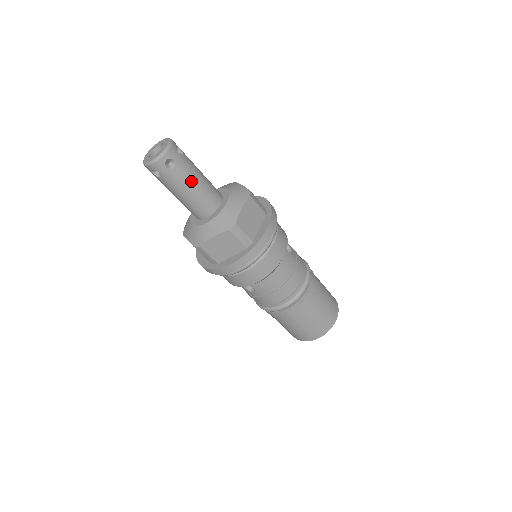
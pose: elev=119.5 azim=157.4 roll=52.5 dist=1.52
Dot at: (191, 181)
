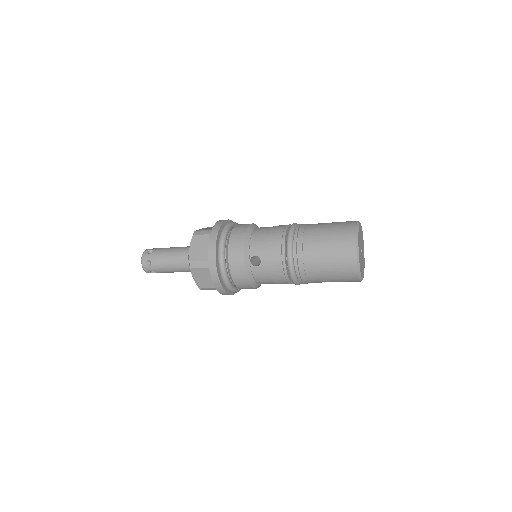
Dot at: (167, 249)
